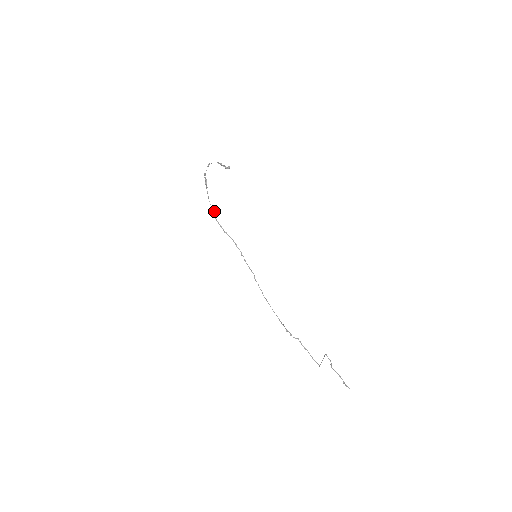
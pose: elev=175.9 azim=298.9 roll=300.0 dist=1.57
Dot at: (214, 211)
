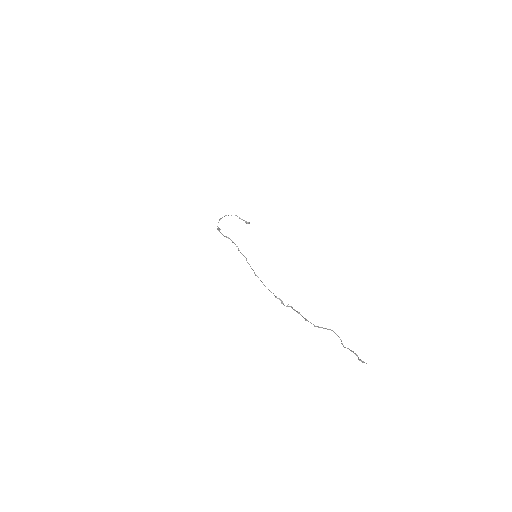
Dot at: (219, 228)
